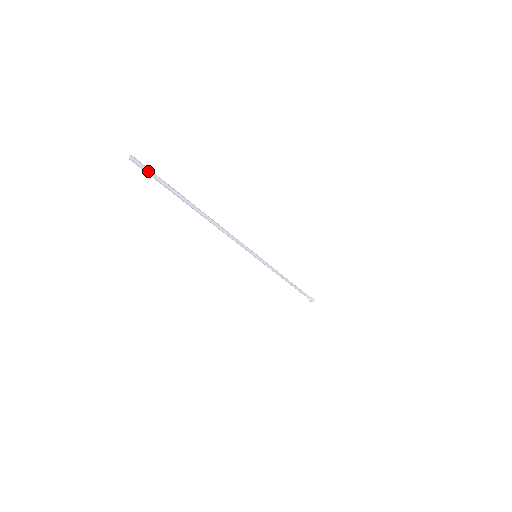
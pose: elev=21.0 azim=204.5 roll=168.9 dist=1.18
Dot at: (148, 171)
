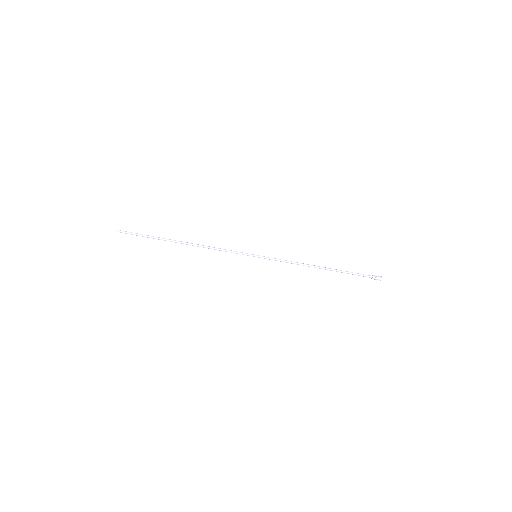
Dot at: (129, 233)
